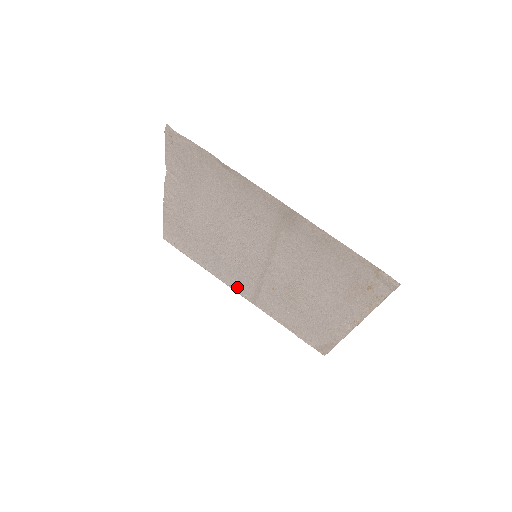
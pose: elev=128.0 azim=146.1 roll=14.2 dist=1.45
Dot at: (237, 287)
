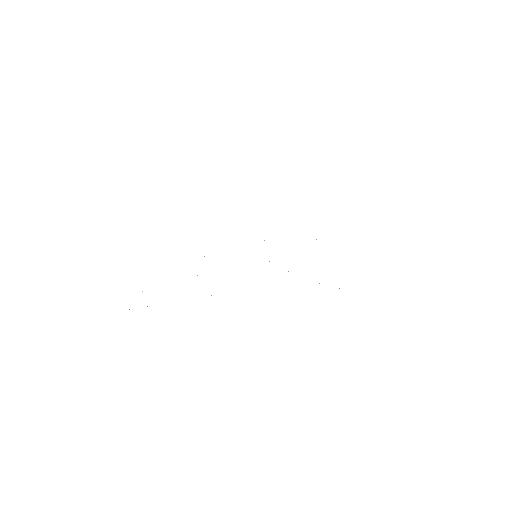
Dot at: occluded
